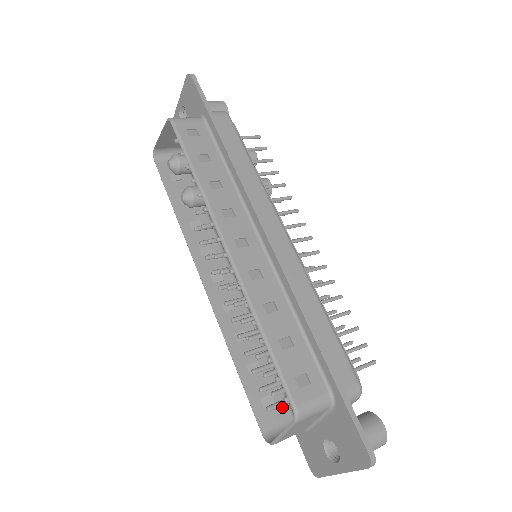
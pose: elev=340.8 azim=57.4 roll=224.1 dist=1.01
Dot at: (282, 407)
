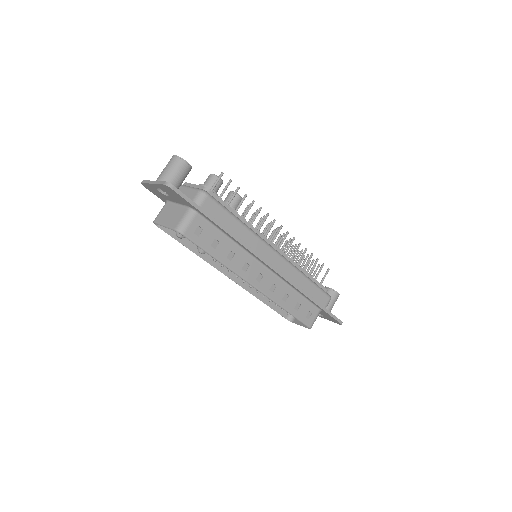
Dot at: occluded
